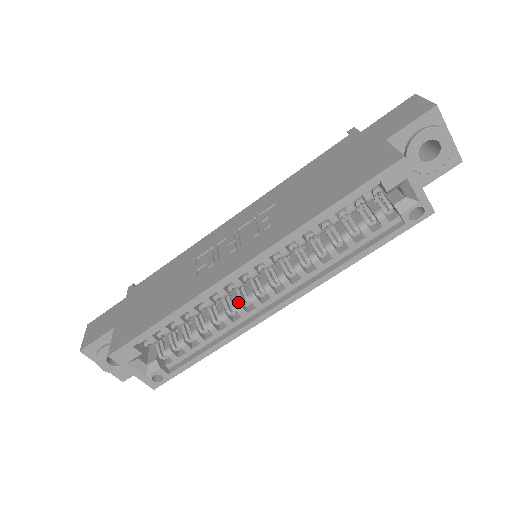
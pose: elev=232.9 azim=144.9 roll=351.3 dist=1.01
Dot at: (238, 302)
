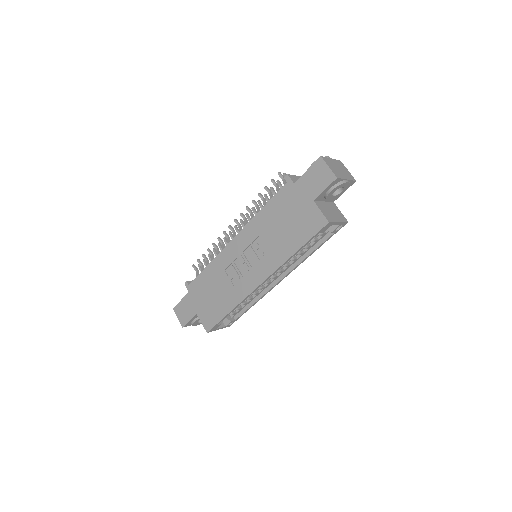
Dot at: occluded
